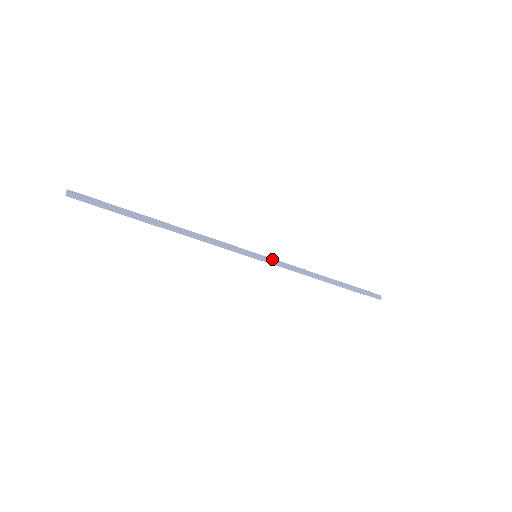
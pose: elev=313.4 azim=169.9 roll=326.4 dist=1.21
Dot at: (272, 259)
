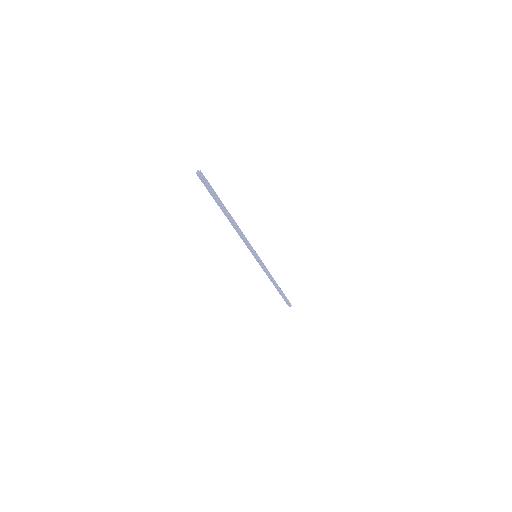
Dot at: (262, 262)
